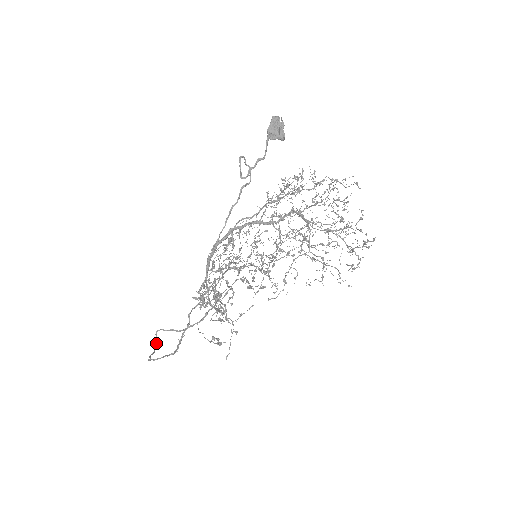
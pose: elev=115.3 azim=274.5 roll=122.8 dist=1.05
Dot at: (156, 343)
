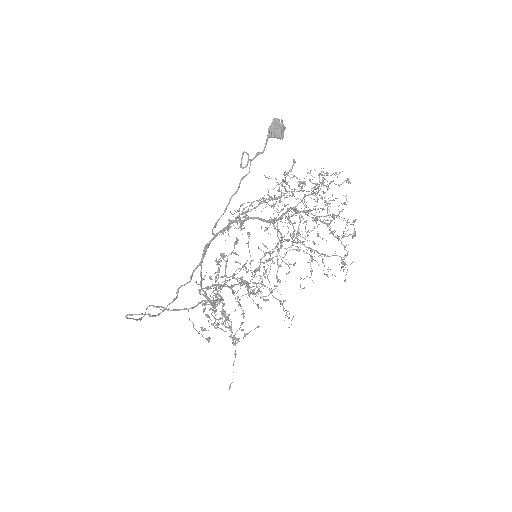
Dot at: occluded
